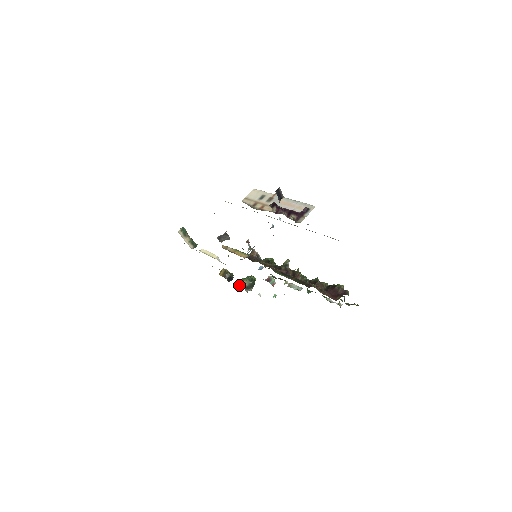
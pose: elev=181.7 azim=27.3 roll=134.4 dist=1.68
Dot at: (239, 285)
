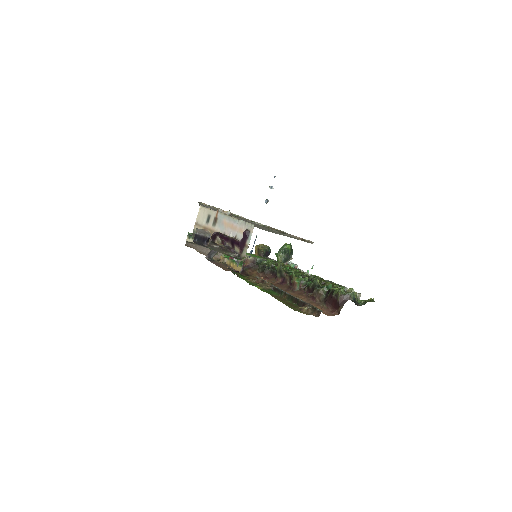
Dot at: occluded
